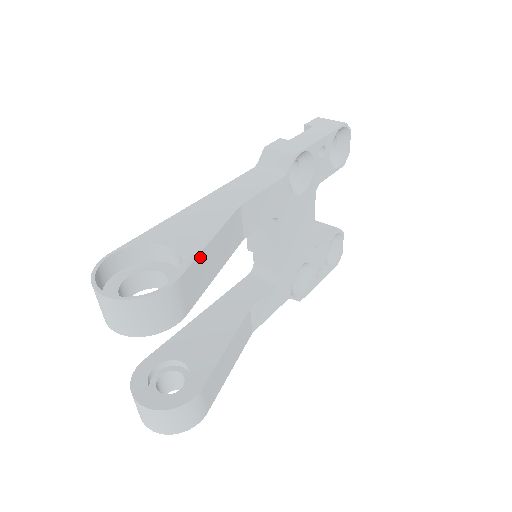
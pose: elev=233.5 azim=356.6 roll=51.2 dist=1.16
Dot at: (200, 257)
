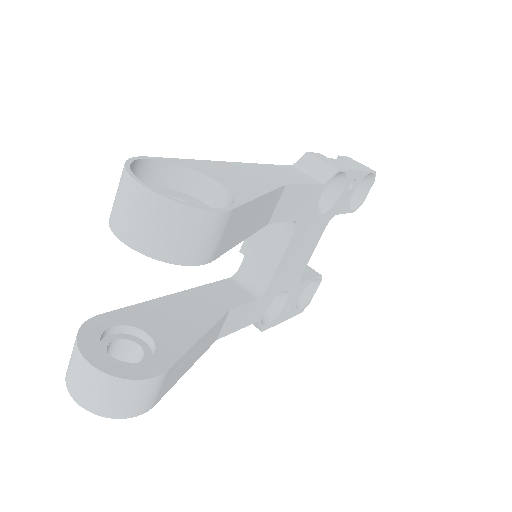
Dot at: (250, 205)
